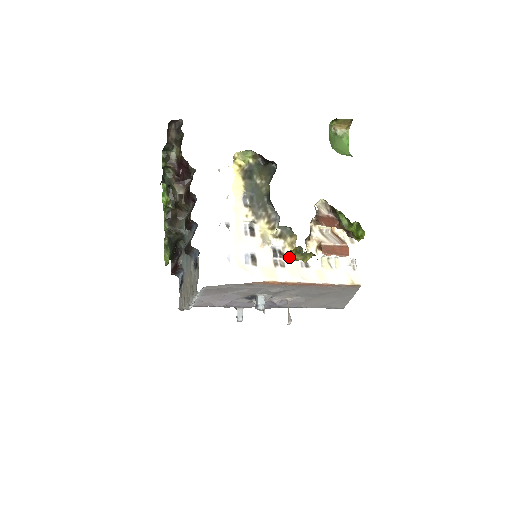
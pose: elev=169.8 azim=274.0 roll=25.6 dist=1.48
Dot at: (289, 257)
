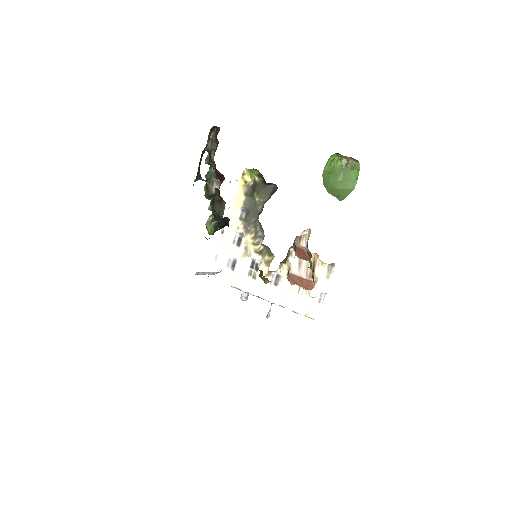
Dot at: occluded
